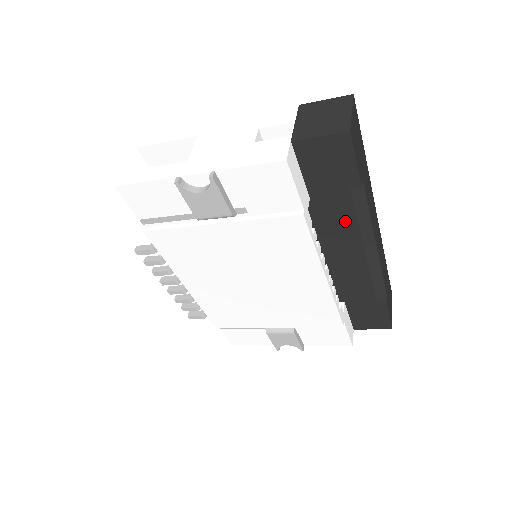
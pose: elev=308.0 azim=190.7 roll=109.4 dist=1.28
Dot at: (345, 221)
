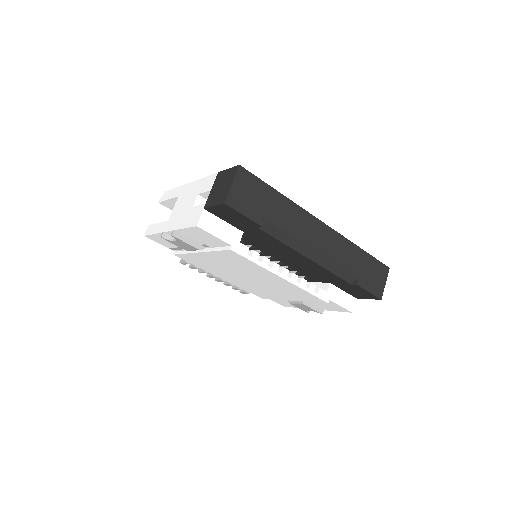
Dot at: (275, 242)
